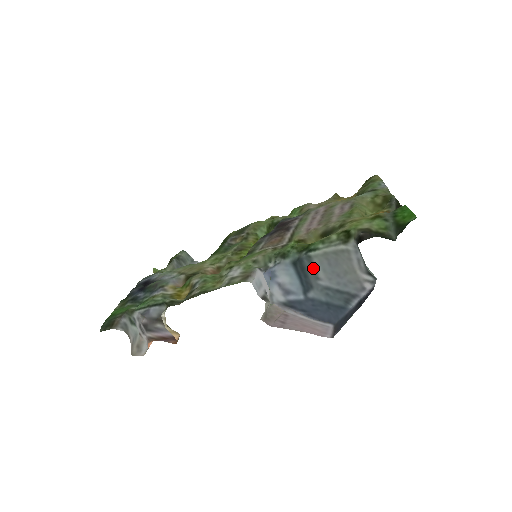
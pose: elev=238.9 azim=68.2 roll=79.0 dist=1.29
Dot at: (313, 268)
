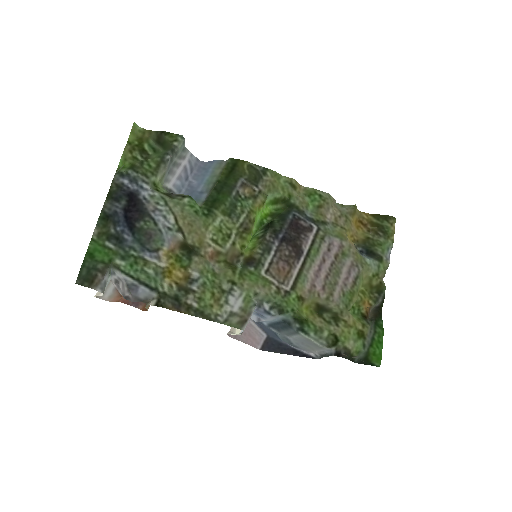
Dot at: (292, 334)
